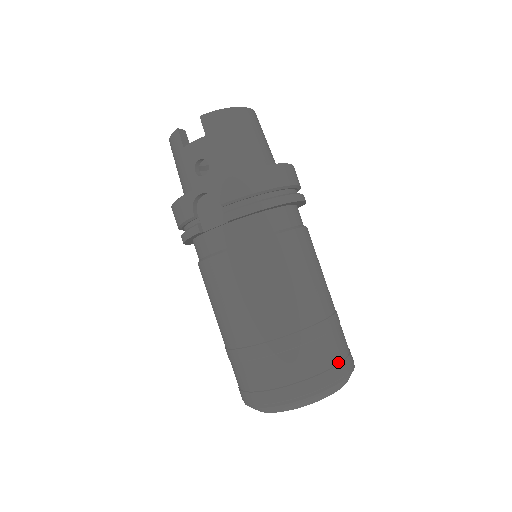
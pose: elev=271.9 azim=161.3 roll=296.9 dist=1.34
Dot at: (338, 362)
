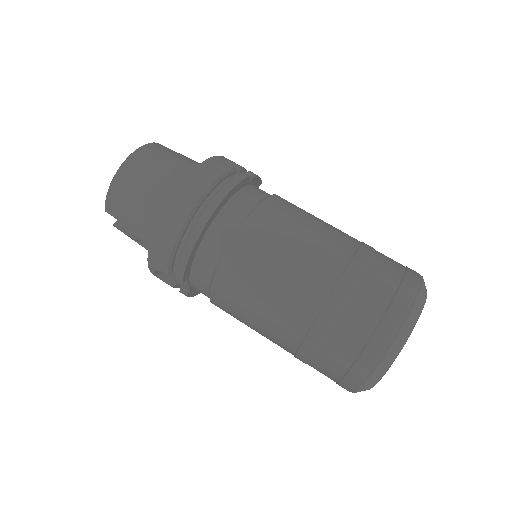
Dot at: (377, 324)
